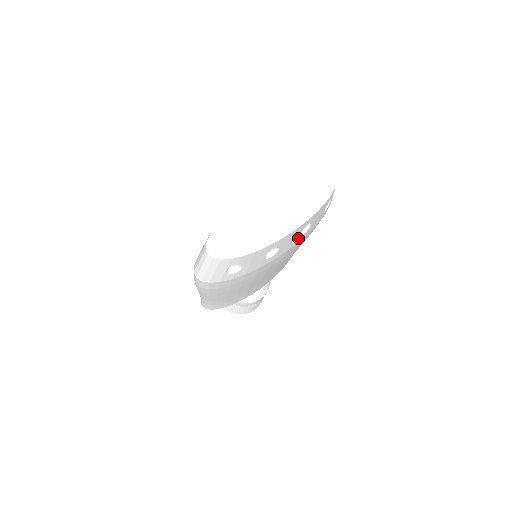
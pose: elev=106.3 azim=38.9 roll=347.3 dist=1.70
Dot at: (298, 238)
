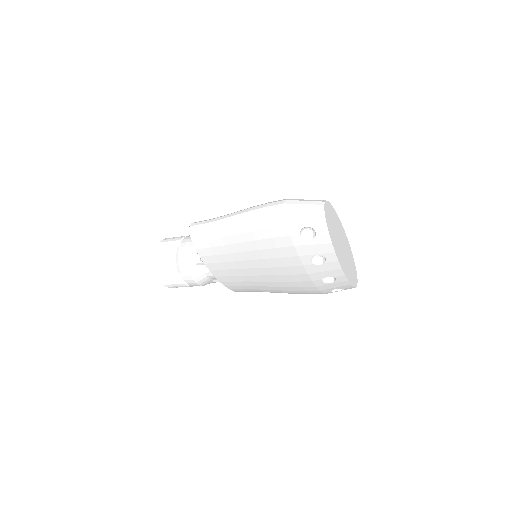
Dot at: (320, 278)
